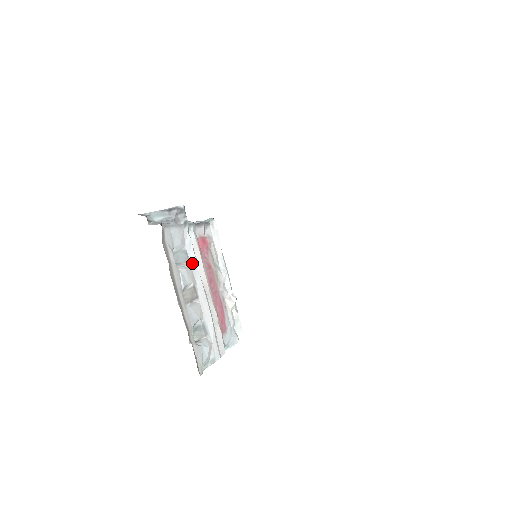
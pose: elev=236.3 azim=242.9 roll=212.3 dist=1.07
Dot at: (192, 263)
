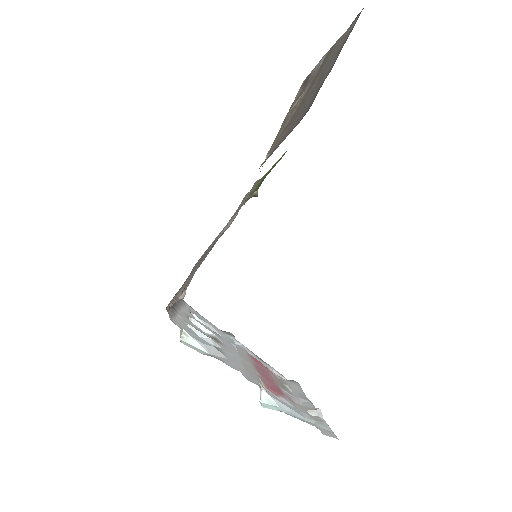
Dot at: (226, 341)
